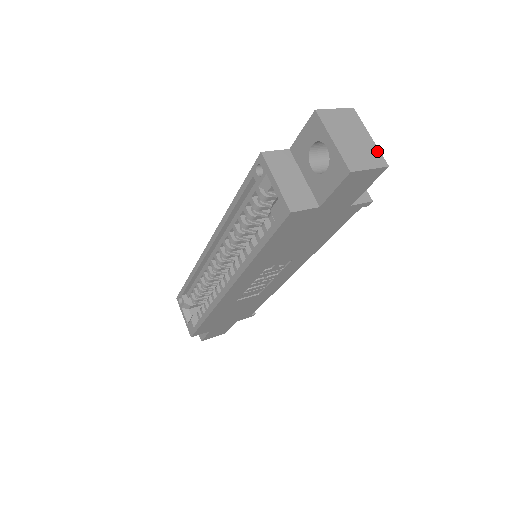
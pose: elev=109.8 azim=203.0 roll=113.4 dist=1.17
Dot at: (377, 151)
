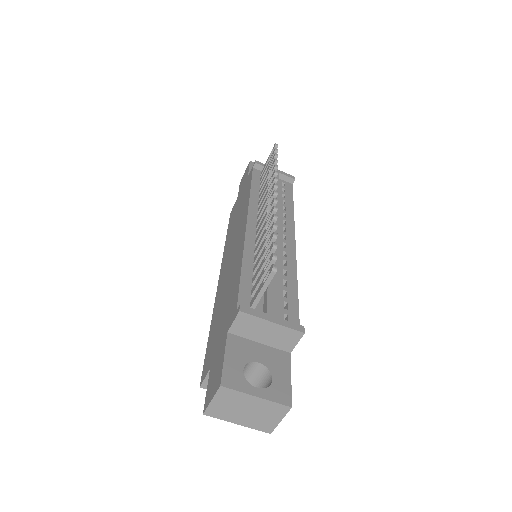
Dot at: (272, 404)
